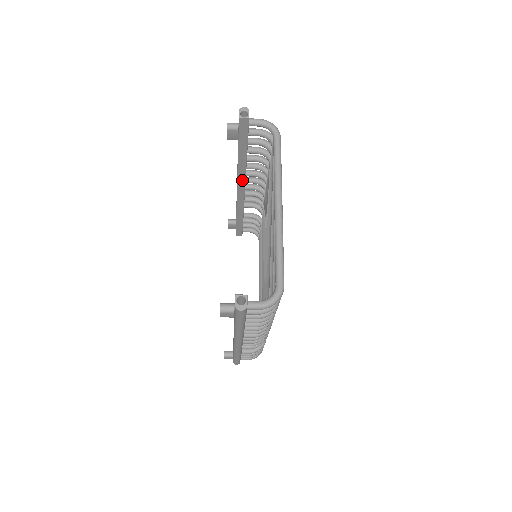
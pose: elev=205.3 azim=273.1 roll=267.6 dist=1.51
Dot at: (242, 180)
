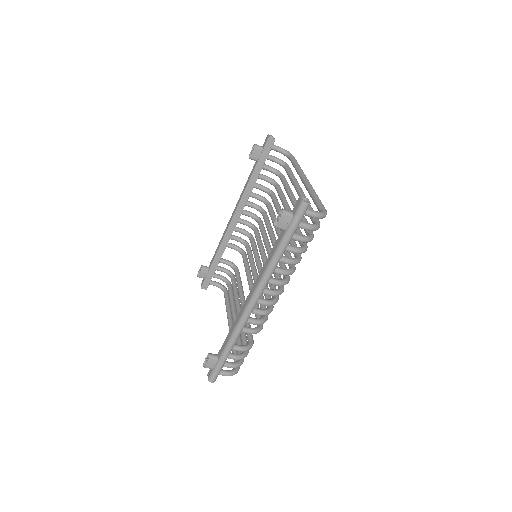
Dot at: (241, 208)
